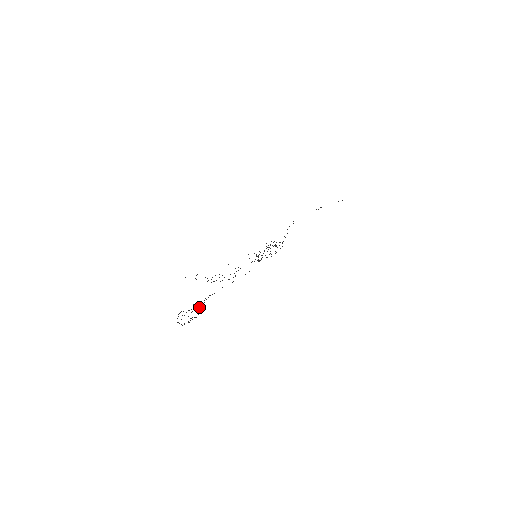
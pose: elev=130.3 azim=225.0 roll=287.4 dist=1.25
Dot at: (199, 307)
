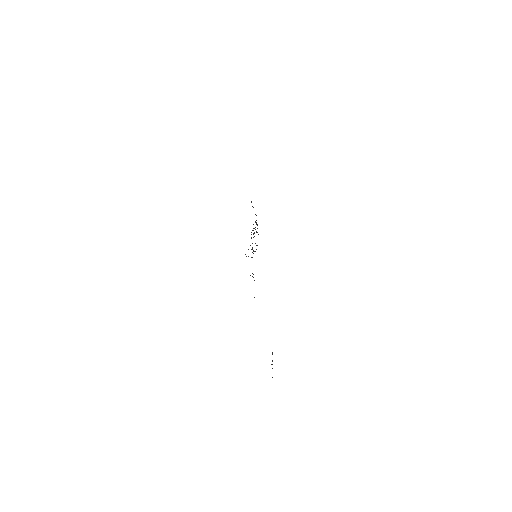
Dot at: occluded
